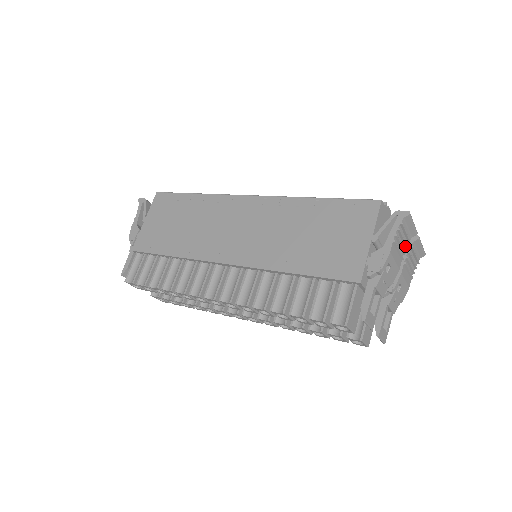
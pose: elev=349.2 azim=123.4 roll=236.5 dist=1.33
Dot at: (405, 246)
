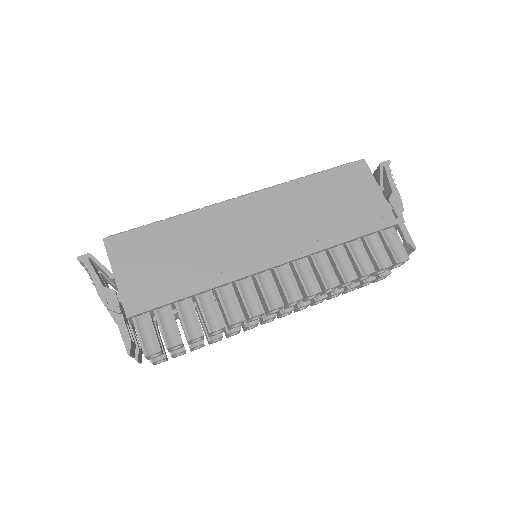
Dot at: occluded
